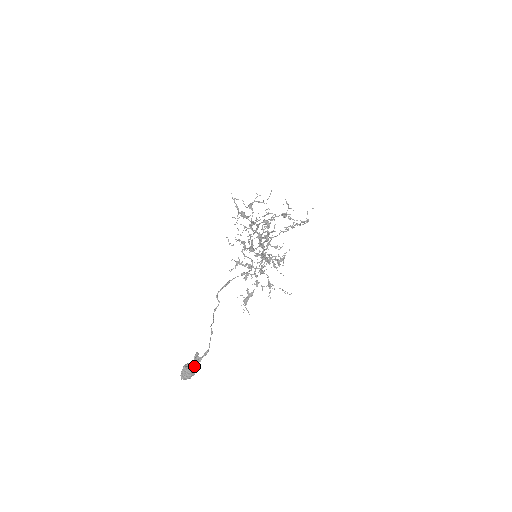
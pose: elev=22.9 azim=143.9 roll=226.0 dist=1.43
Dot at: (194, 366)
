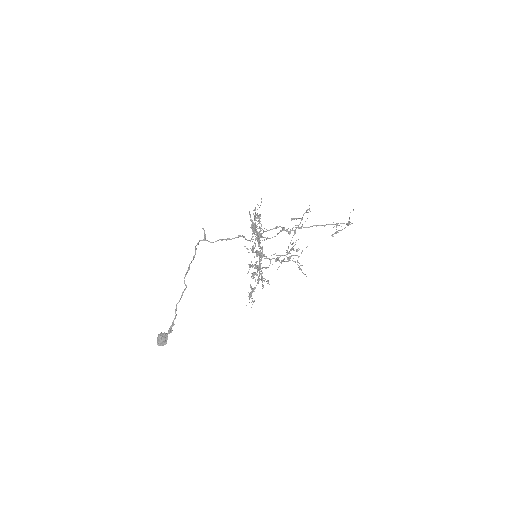
Dot at: (164, 335)
